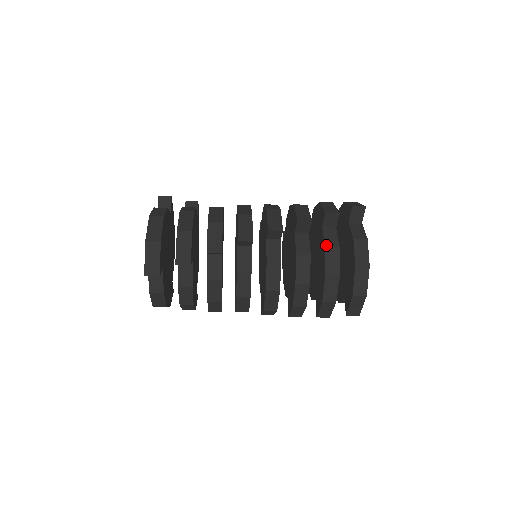
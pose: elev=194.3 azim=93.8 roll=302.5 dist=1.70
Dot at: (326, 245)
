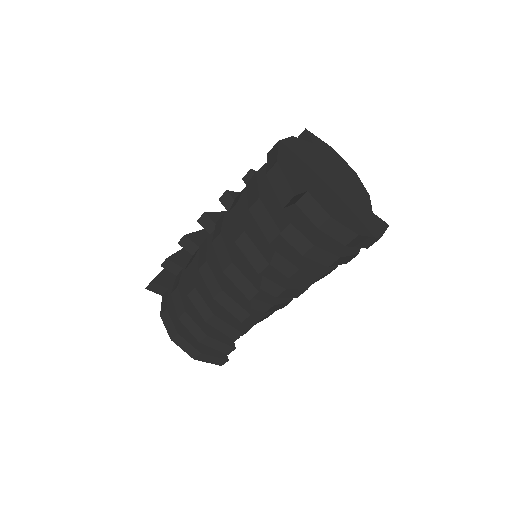
Dot at: occluded
